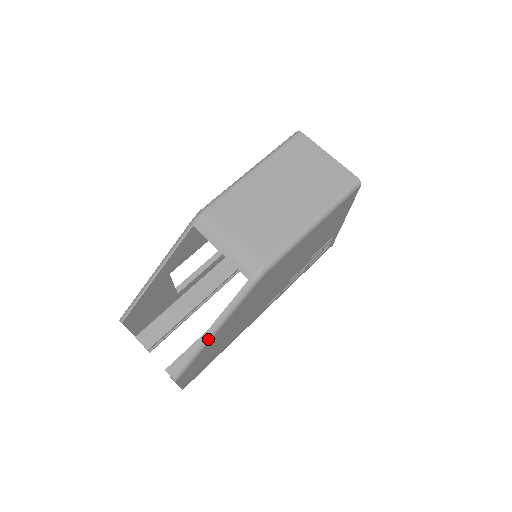
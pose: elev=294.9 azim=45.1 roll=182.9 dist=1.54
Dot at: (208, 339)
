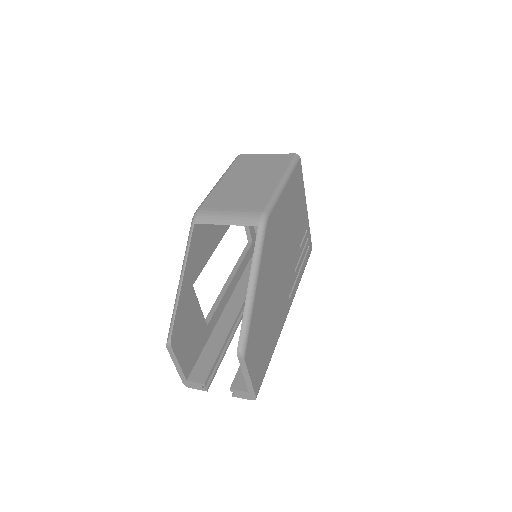
Dot at: (252, 296)
